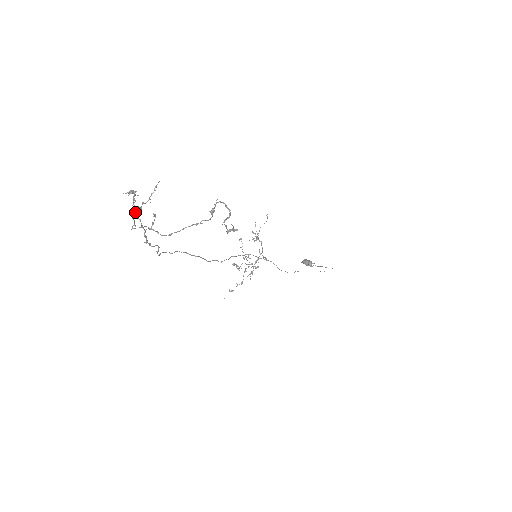
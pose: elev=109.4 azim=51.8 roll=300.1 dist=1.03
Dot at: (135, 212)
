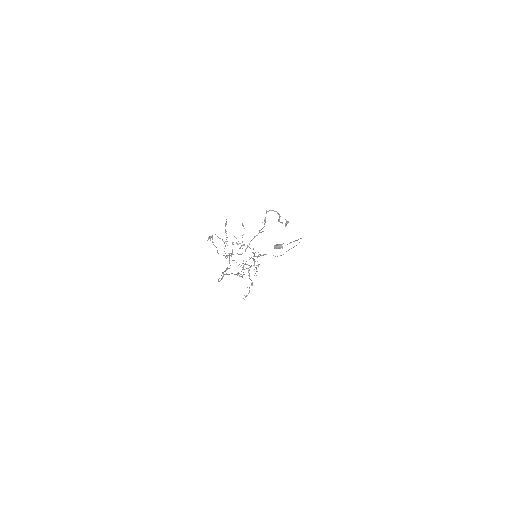
Dot at: (227, 245)
